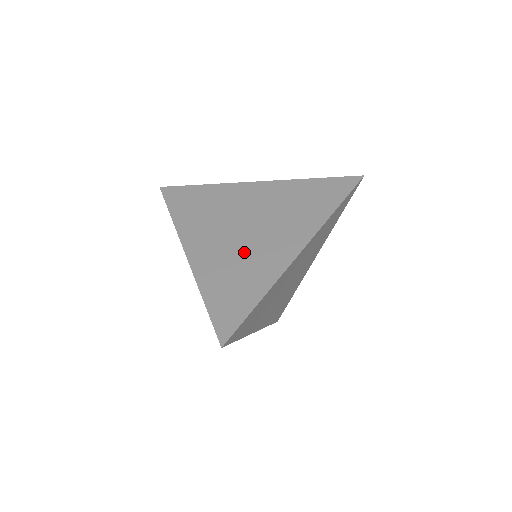
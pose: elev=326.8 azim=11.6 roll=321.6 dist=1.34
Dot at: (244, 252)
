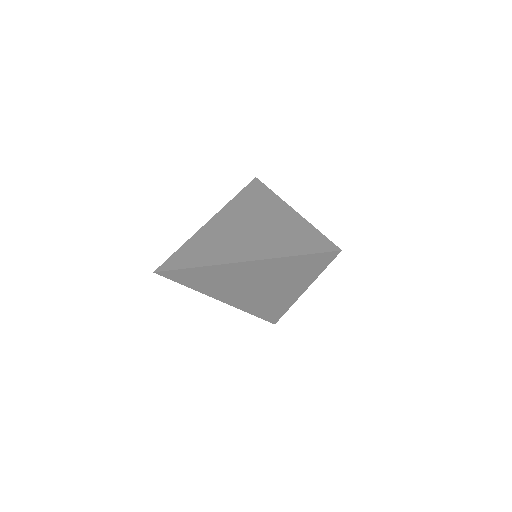
Dot at: (270, 232)
